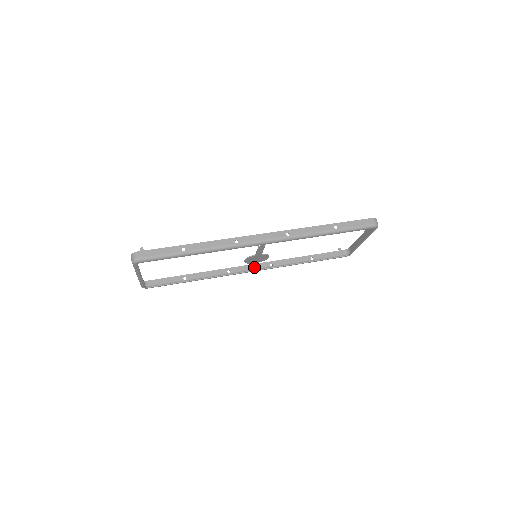
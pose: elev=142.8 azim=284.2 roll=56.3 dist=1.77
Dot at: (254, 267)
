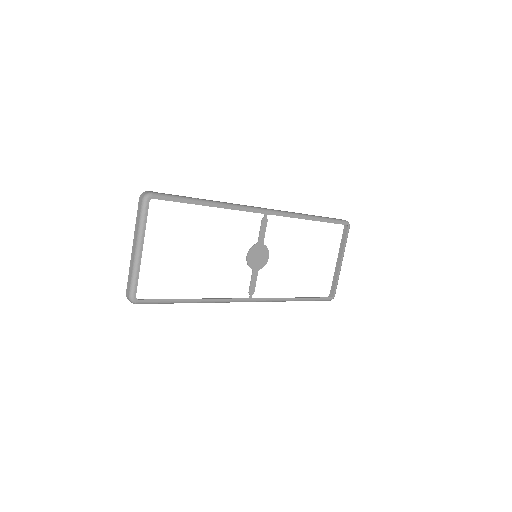
Dot at: (254, 285)
